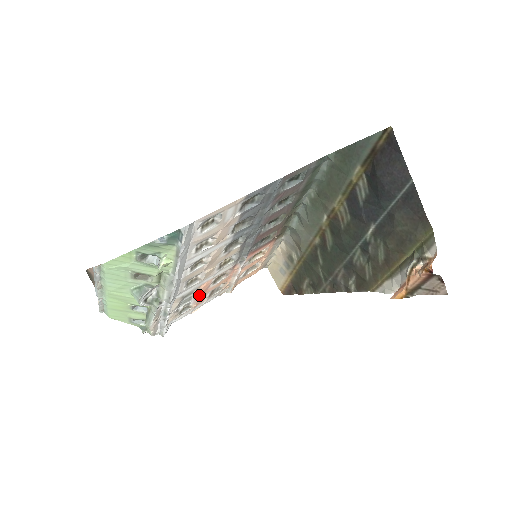
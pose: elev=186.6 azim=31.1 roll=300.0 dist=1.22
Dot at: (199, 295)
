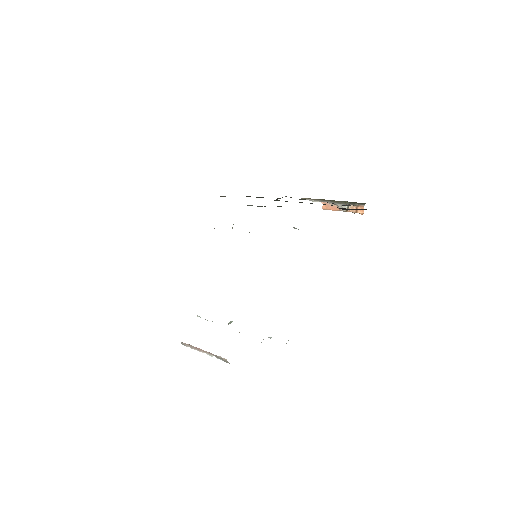
Dot at: occluded
